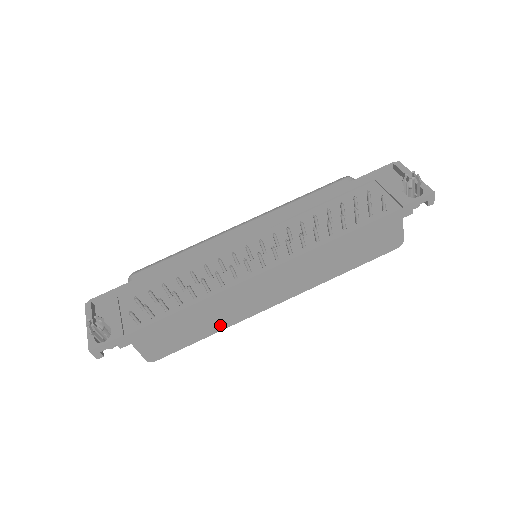
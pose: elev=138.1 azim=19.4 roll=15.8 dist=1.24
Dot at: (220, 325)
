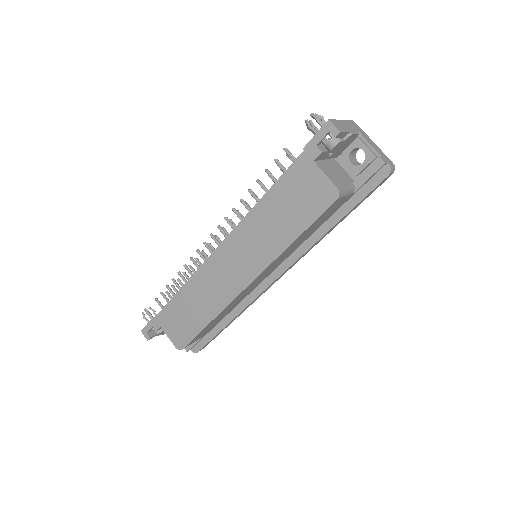
Dot at: (211, 312)
